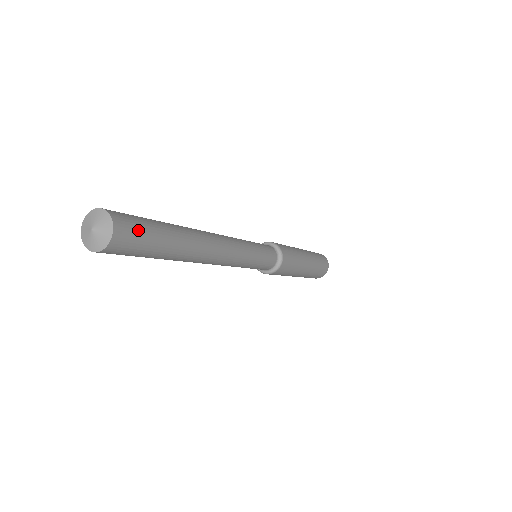
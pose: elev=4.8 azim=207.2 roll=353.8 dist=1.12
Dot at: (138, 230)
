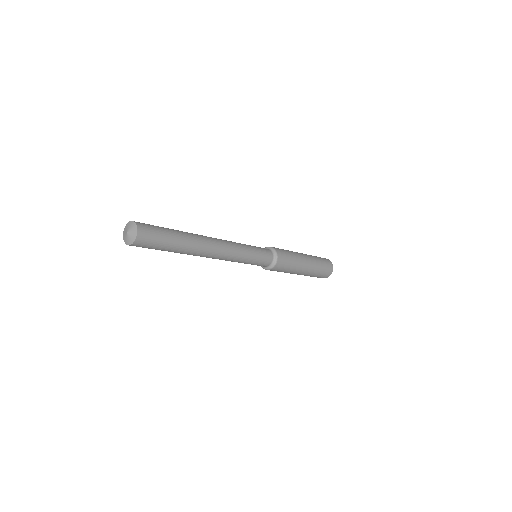
Dot at: (152, 228)
